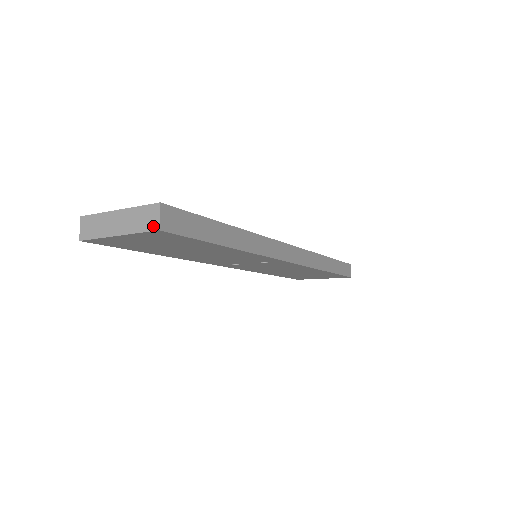
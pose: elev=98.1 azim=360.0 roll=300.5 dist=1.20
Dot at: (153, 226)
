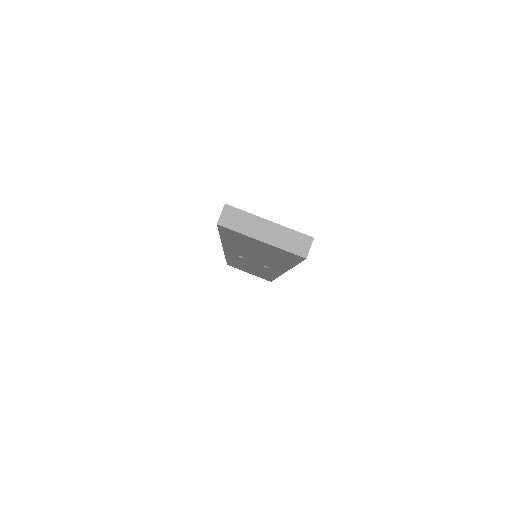
Dot at: (302, 253)
